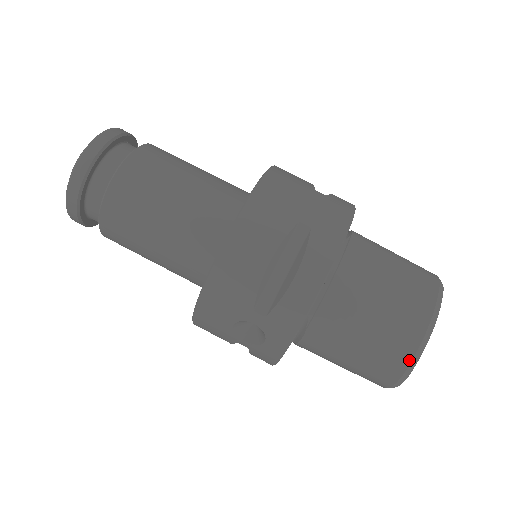
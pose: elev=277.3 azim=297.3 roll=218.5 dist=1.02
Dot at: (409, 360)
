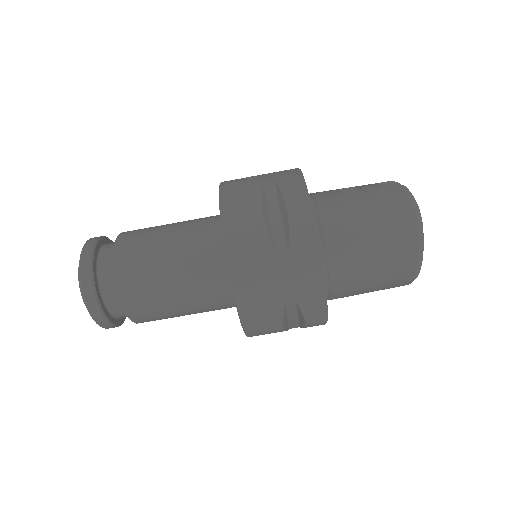
Dot at: (409, 283)
